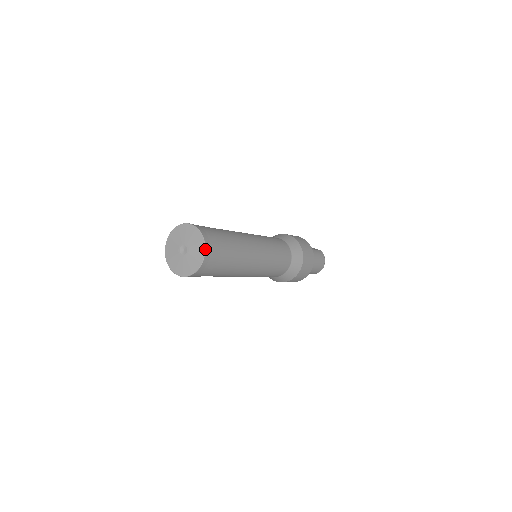
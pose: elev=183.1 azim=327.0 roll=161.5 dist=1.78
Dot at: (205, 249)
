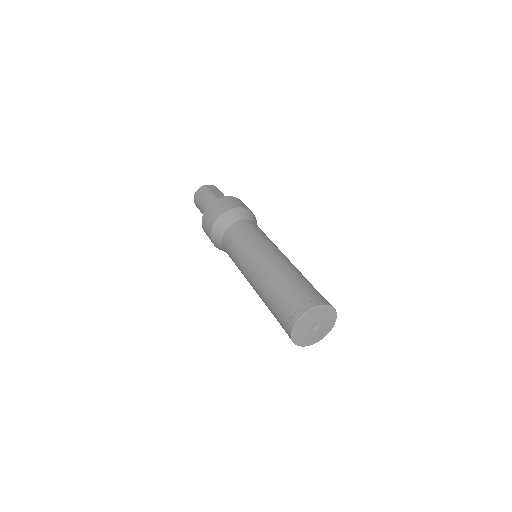
Dot at: (336, 318)
